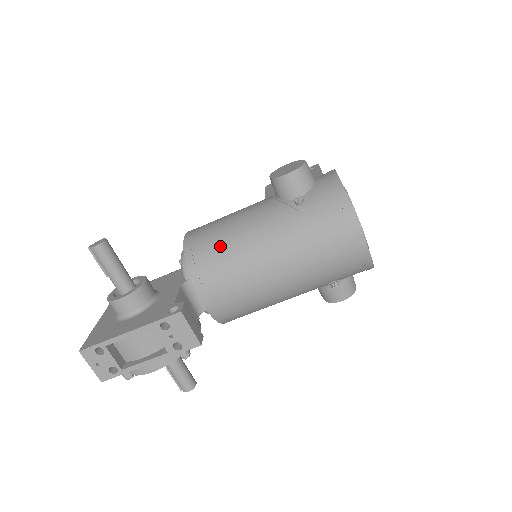
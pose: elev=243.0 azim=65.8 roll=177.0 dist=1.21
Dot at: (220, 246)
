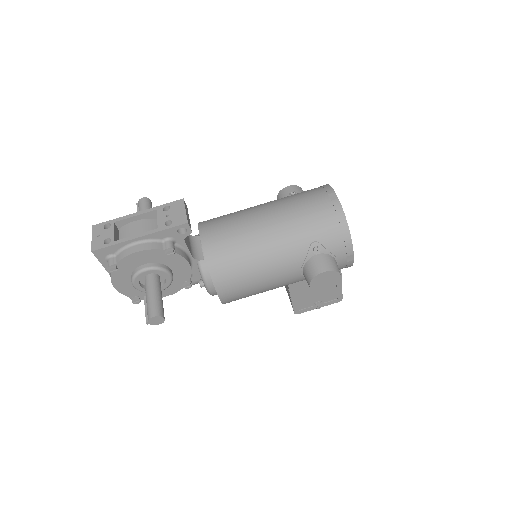
Dot at: occluded
